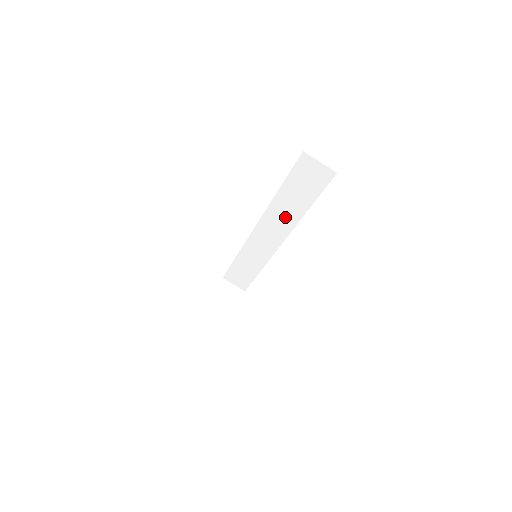
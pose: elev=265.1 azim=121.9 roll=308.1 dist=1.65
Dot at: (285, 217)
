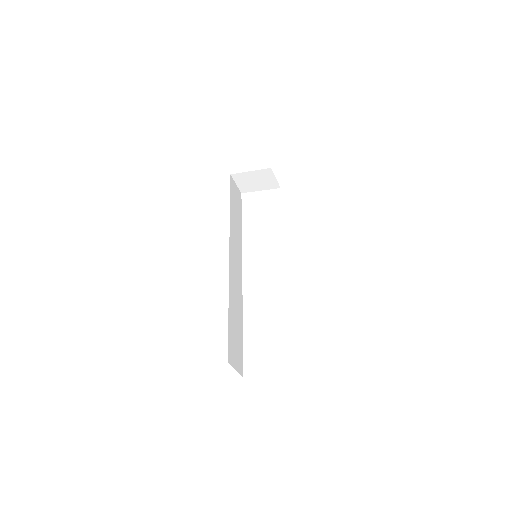
Dot at: occluded
